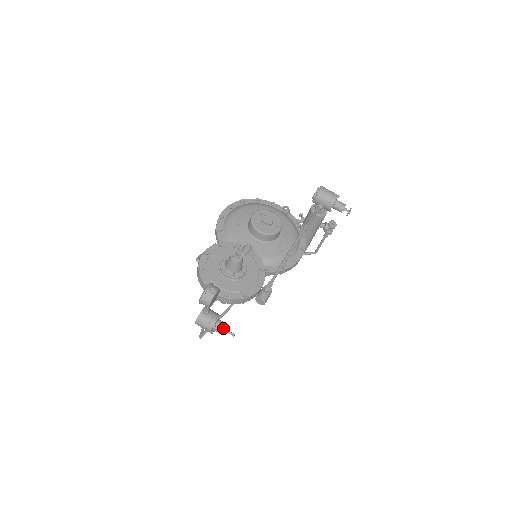
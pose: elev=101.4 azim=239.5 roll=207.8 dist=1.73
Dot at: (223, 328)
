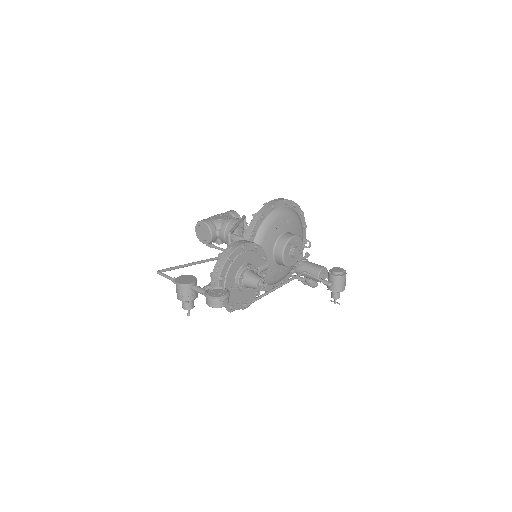
Dot at: (190, 307)
